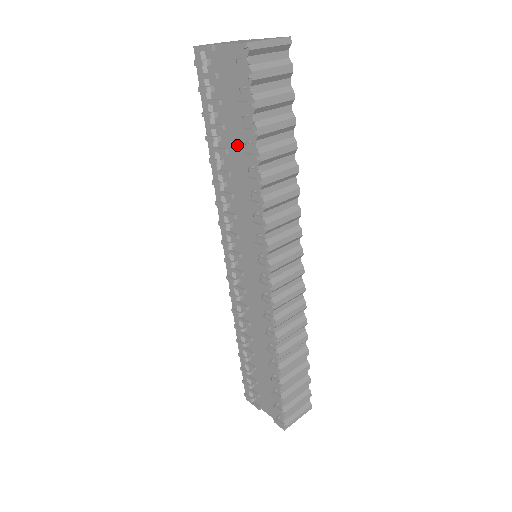
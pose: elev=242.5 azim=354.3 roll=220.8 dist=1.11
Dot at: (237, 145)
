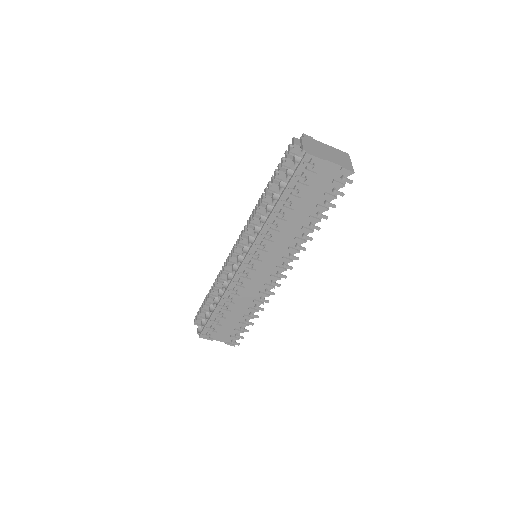
Dot at: (305, 210)
